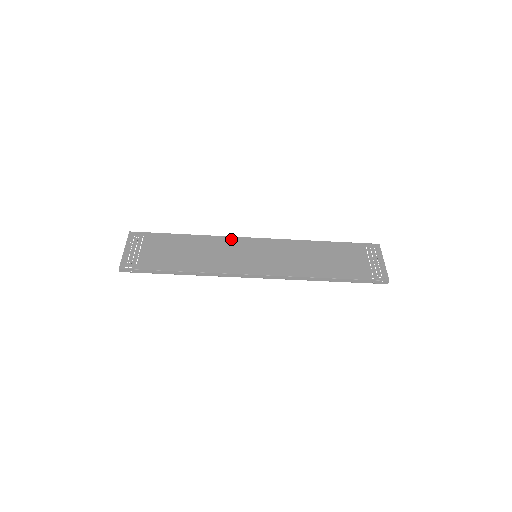
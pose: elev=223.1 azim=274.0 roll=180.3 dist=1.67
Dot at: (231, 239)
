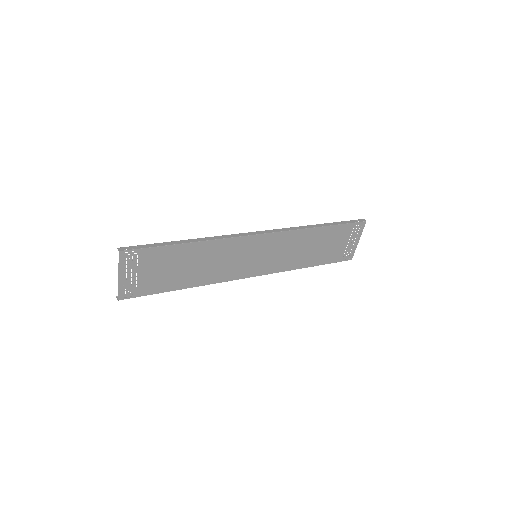
Dot at: (236, 241)
